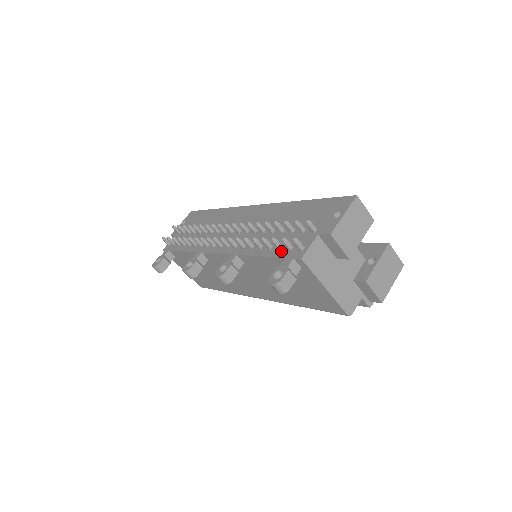
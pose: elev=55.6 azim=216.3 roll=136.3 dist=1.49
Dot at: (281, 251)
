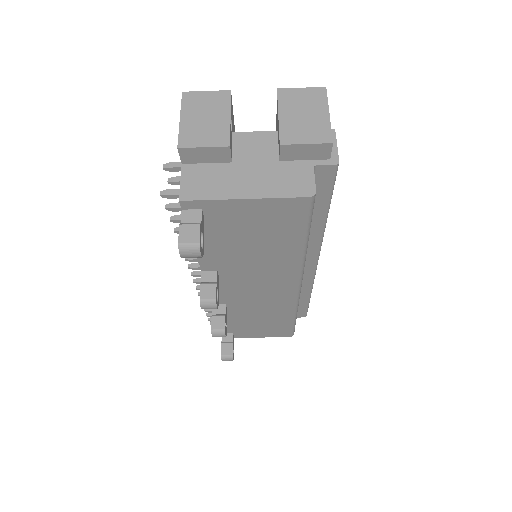
Dot at: occluded
